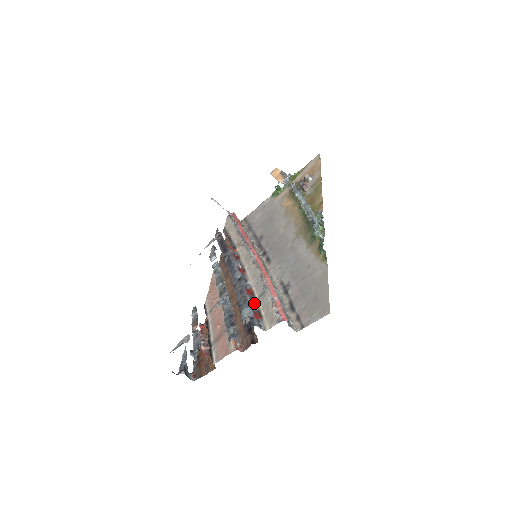
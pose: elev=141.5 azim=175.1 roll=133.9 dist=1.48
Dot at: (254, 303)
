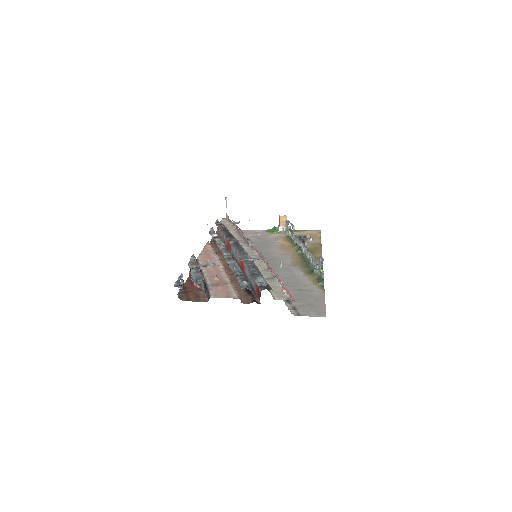
Dot at: occluded
